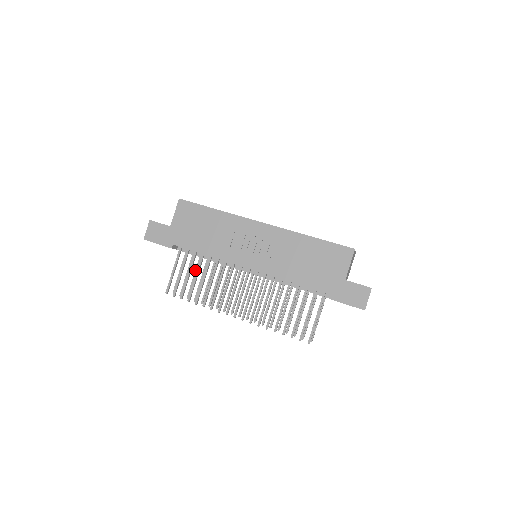
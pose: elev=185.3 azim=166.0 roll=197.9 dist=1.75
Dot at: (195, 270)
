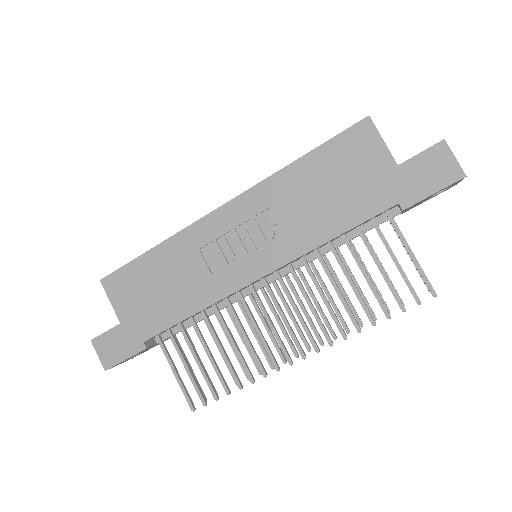
Dot at: occluded
